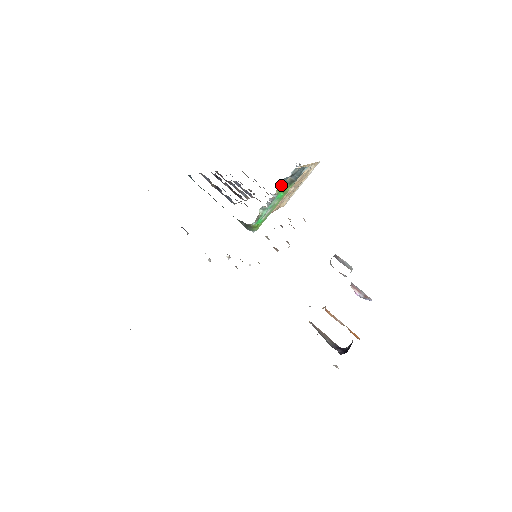
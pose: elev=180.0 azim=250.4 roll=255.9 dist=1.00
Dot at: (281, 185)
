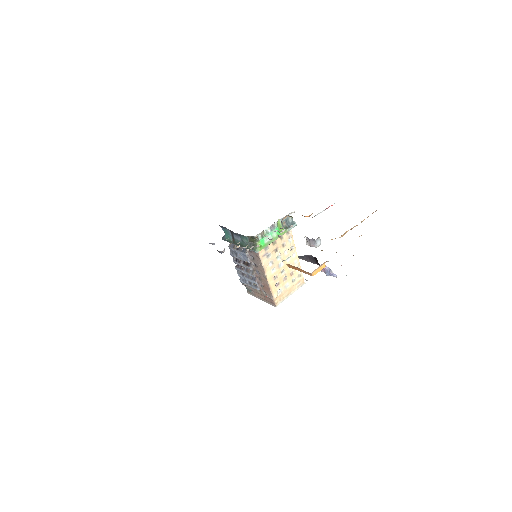
Dot at: (280, 225)
